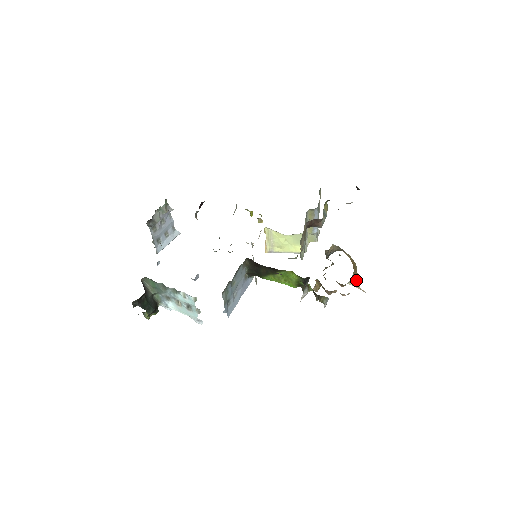
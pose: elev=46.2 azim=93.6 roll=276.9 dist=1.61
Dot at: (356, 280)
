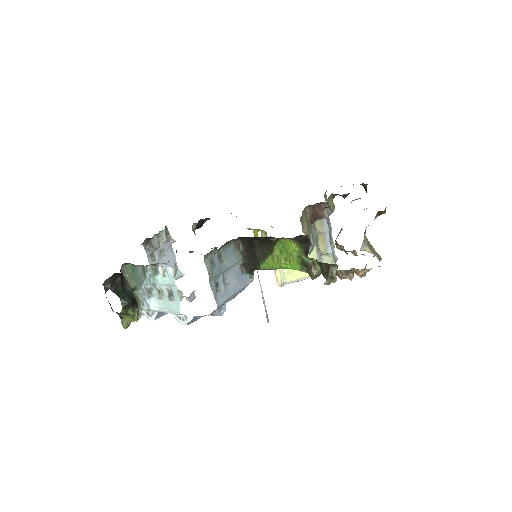
Dot at: (372, 251)
